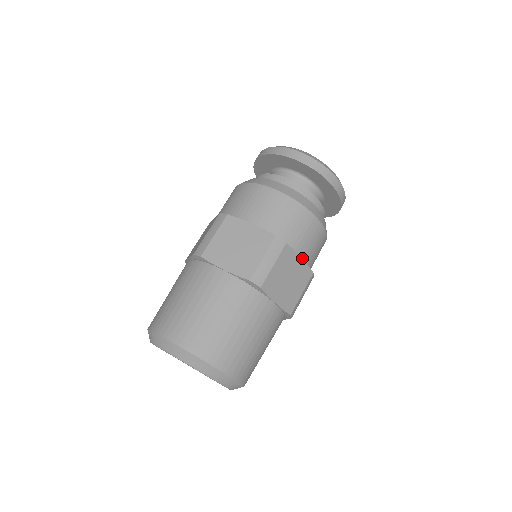
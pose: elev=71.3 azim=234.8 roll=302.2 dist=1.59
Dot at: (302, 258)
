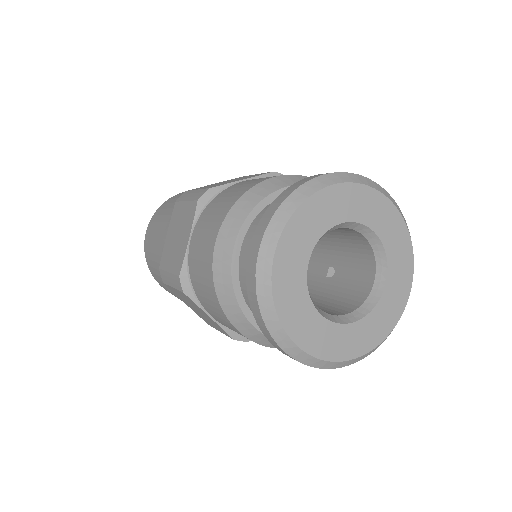
Dot at: occluded
